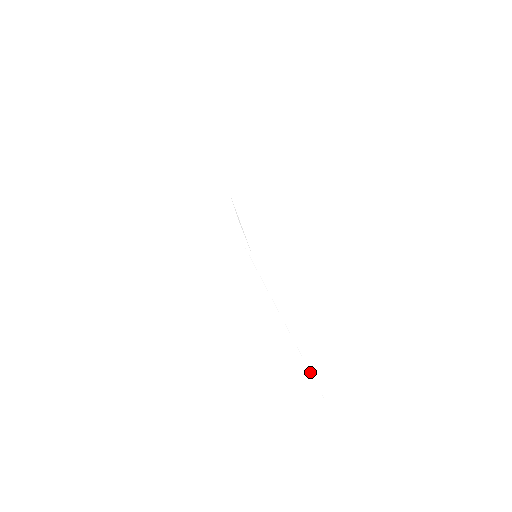
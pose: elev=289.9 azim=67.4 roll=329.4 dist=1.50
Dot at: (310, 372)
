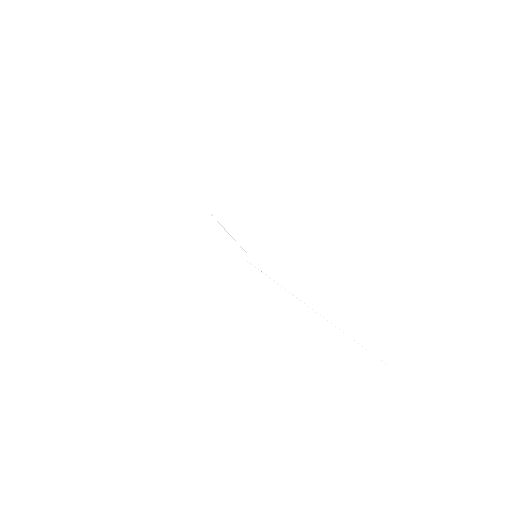
Dot at: occluded
